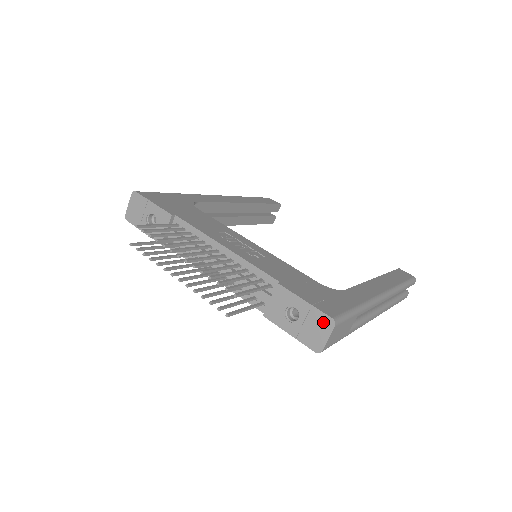
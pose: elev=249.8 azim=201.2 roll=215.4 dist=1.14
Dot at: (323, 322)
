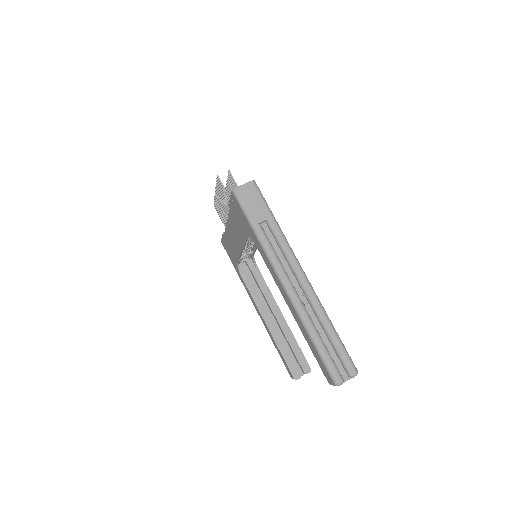
Dot at: occluded
